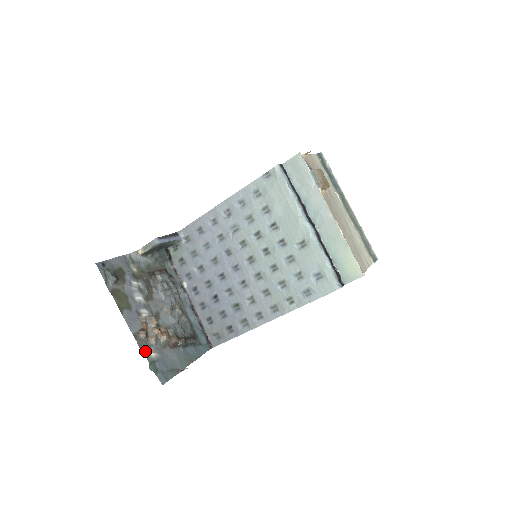
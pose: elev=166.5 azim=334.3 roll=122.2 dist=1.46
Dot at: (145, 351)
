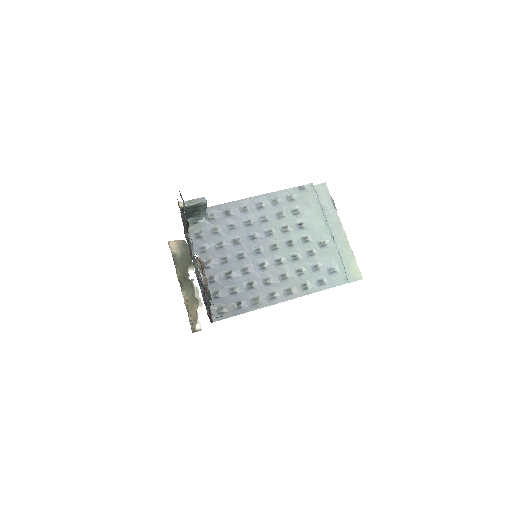
Dot at: occluded
